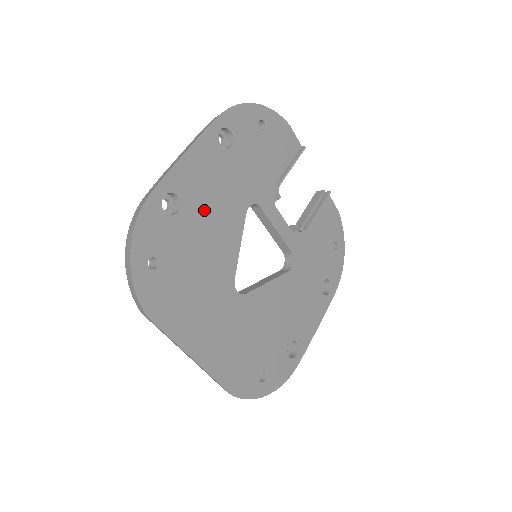
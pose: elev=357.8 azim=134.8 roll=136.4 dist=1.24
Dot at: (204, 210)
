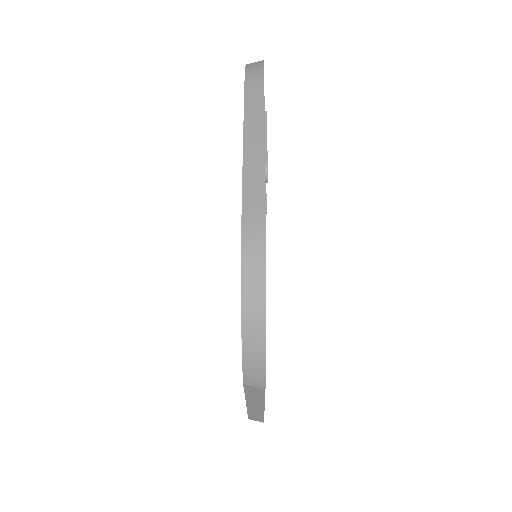
Dot at: occluded
